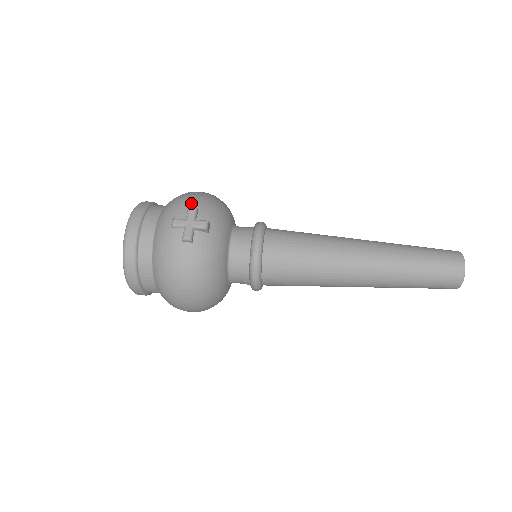
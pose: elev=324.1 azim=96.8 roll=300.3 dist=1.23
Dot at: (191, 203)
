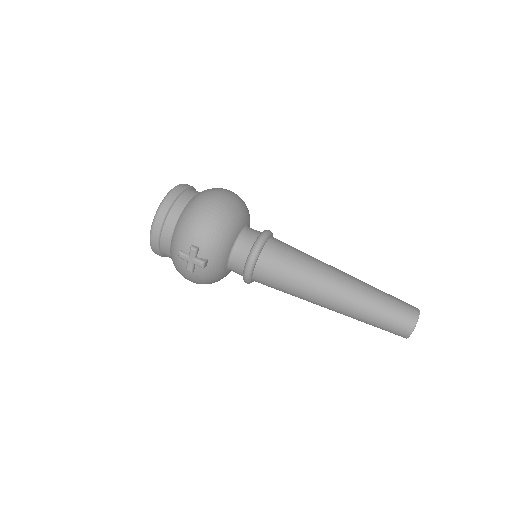
Dot at: (195, 238)
